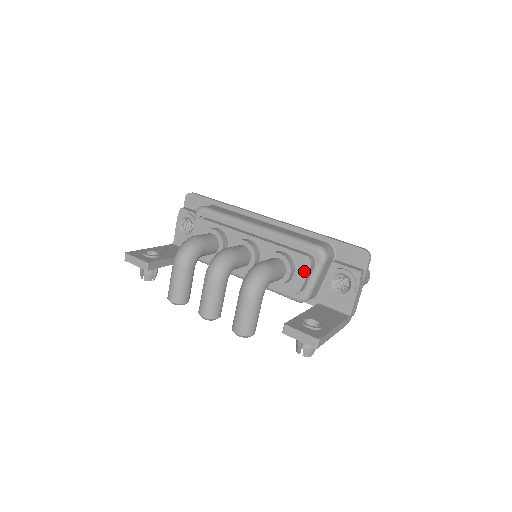
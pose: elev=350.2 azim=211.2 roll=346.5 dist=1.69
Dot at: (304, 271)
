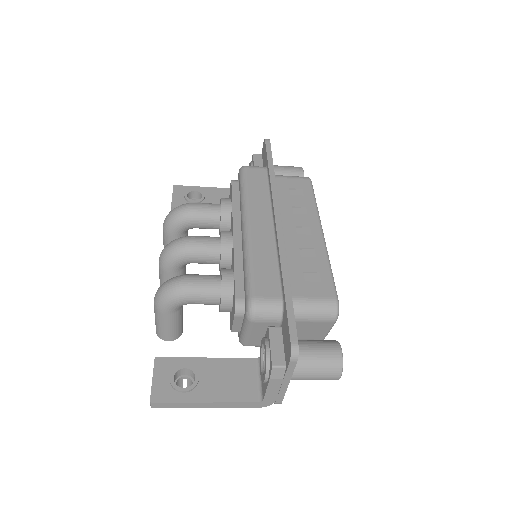
Dot at: (233, 314)
